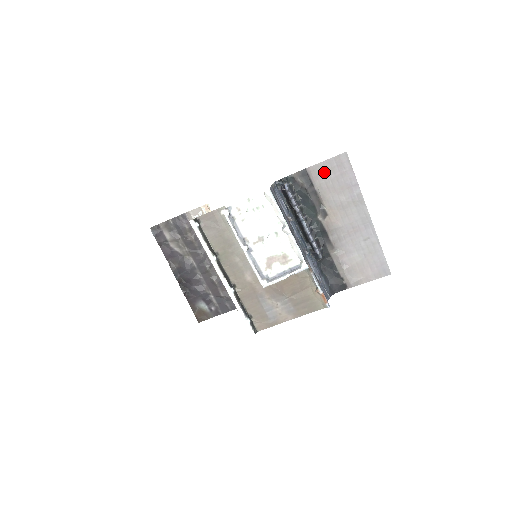
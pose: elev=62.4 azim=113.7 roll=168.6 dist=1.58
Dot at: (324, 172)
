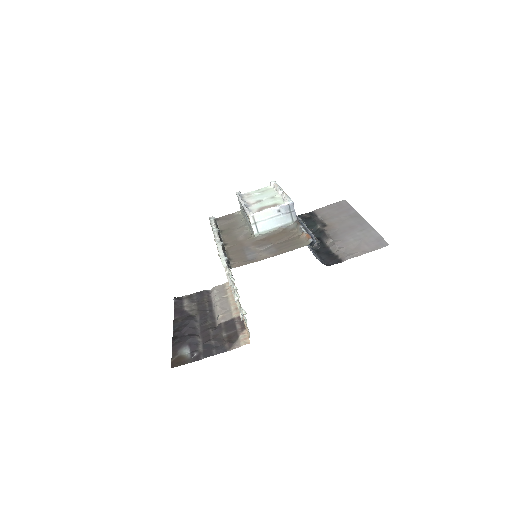
Dot at: (327, 209)
